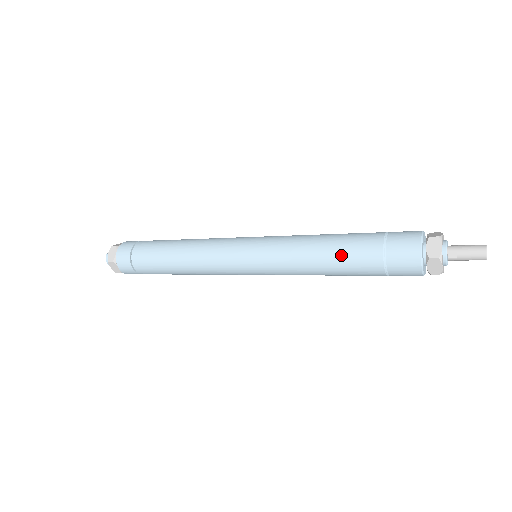
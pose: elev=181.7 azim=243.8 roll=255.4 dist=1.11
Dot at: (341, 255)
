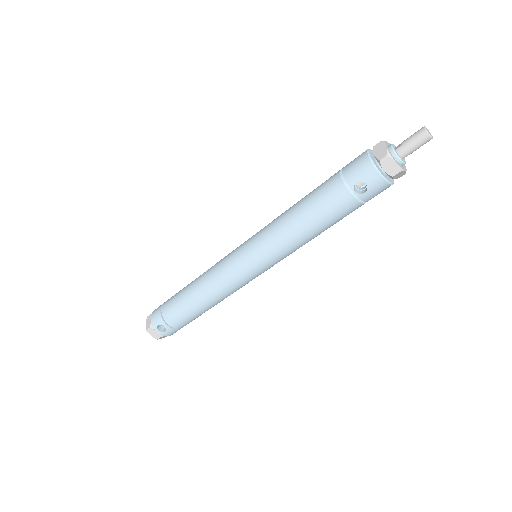
Dot at: (311, 192)
